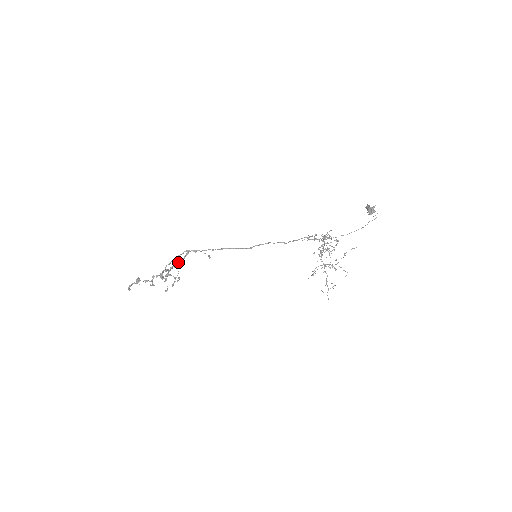
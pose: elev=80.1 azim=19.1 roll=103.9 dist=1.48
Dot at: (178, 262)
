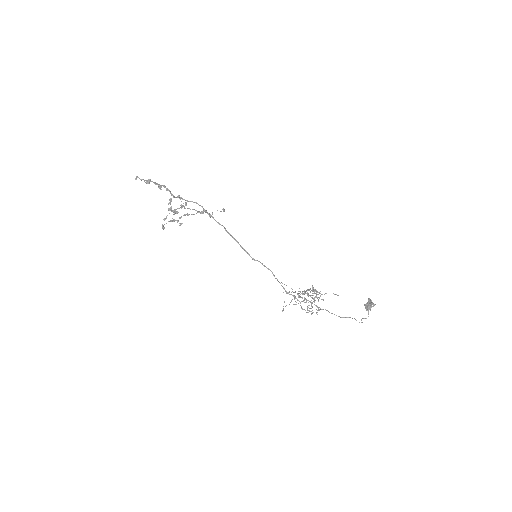
Dot at: occluded
